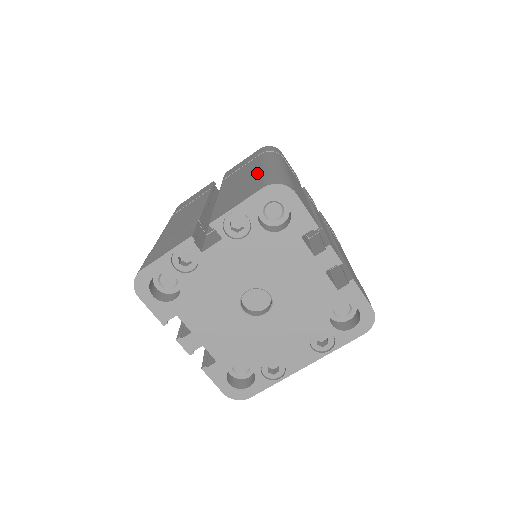
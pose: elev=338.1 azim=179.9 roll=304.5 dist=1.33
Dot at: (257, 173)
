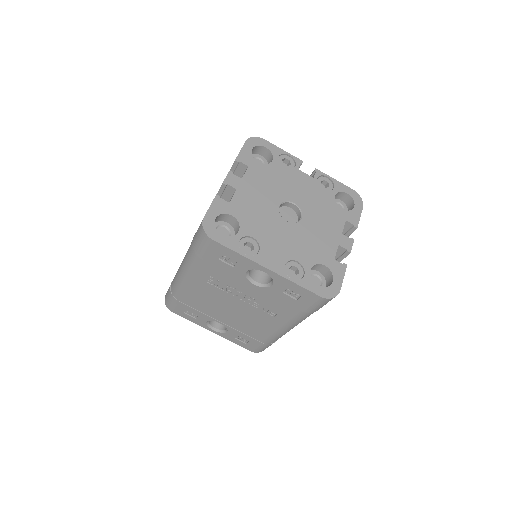
Dot at: occluded
